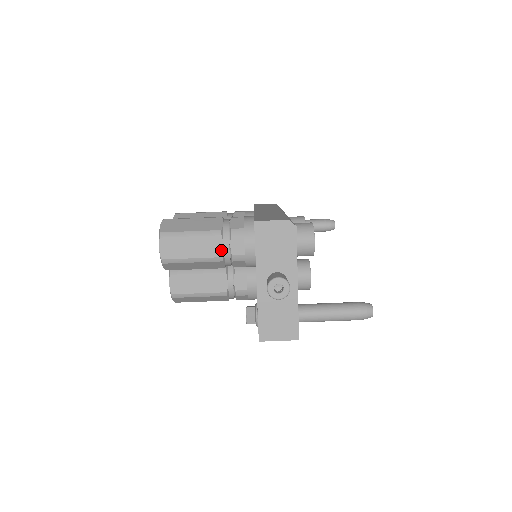
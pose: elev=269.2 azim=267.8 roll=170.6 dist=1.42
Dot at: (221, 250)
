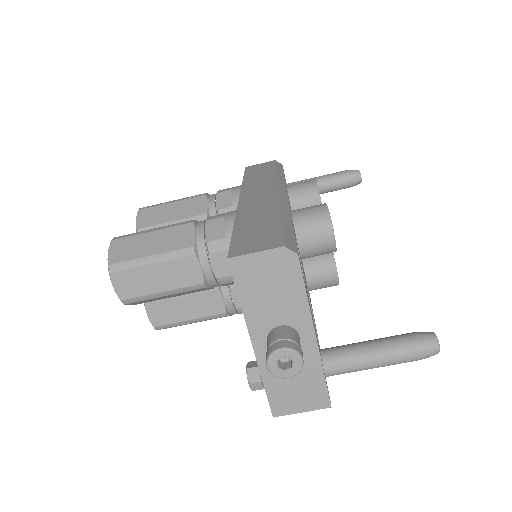
Dot at: (199, 274)
